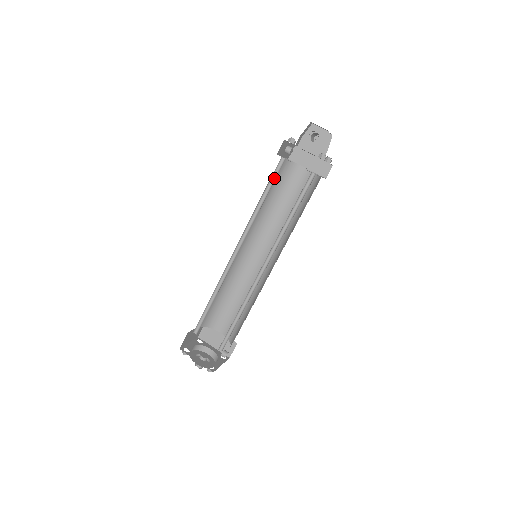
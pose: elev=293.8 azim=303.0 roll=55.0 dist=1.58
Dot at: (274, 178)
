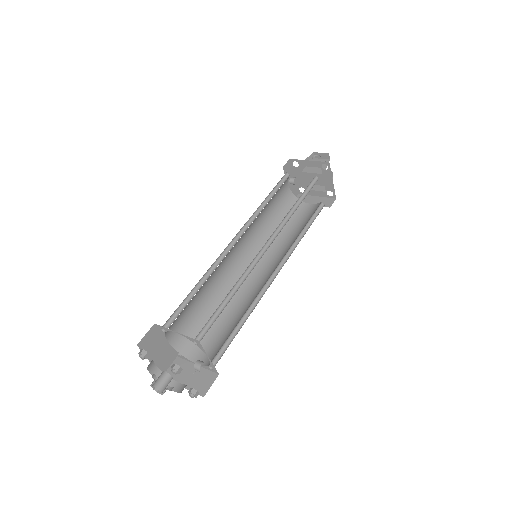
Dot at: (279, 187)
